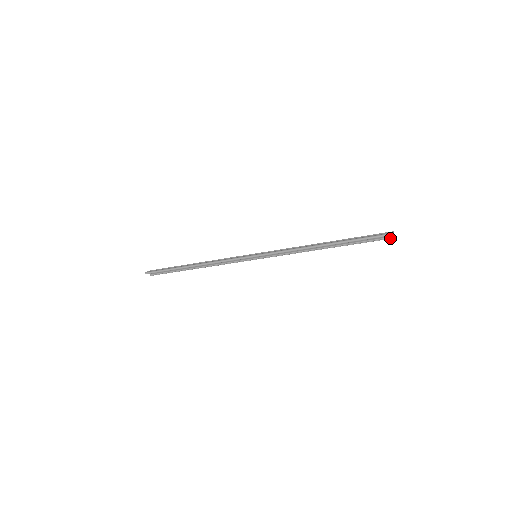
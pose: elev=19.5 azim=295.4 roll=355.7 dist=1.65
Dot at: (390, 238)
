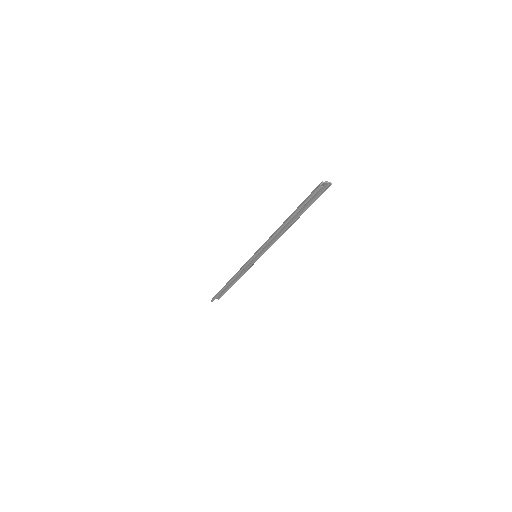
Dot at: (327, 187)
